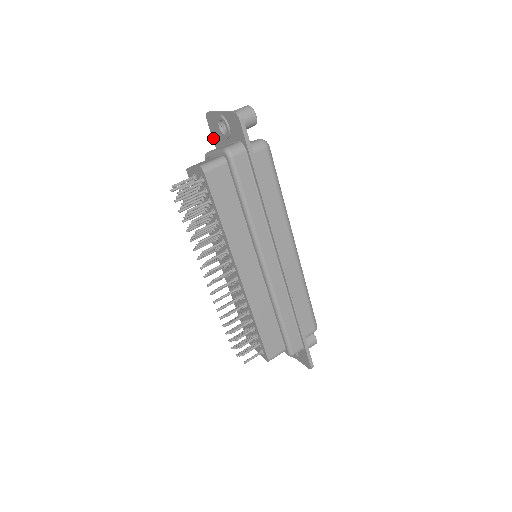
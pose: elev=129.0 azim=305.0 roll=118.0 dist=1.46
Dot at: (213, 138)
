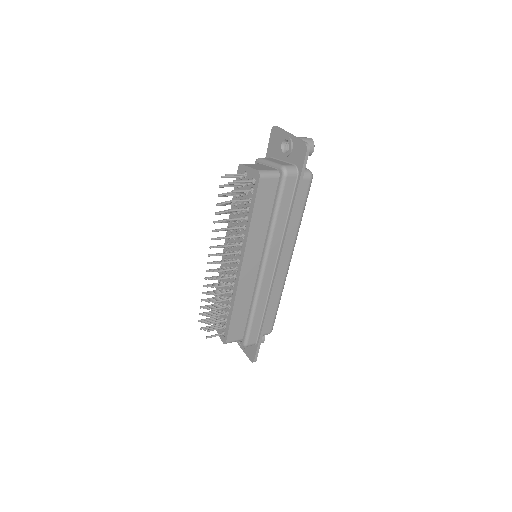
Dot at: (268, 148)
